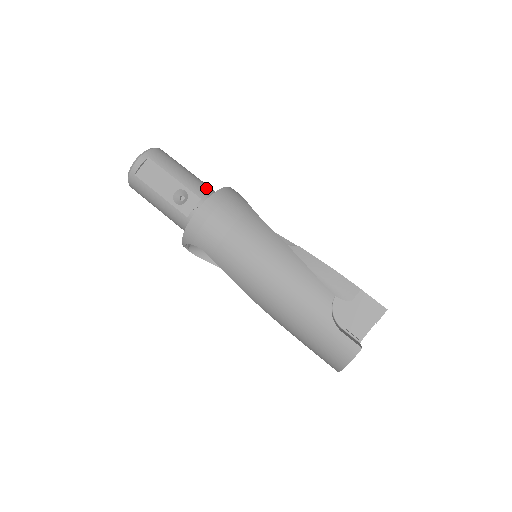
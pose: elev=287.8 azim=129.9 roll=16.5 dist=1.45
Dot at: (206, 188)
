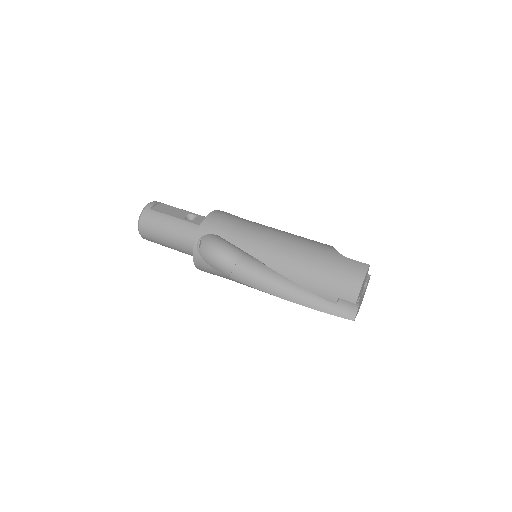
Dot at: occluded
